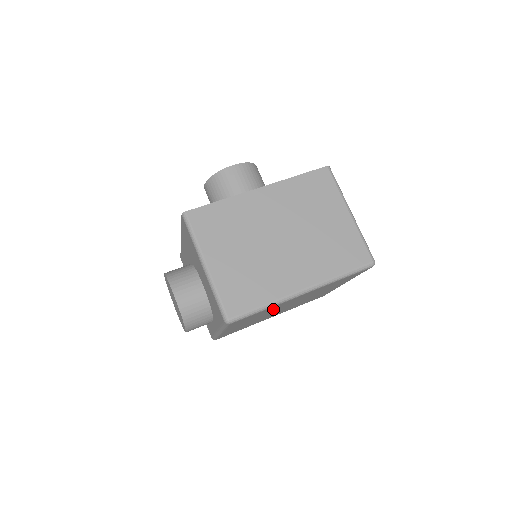
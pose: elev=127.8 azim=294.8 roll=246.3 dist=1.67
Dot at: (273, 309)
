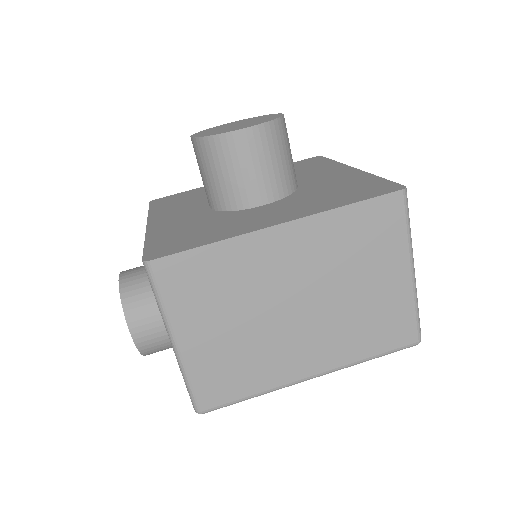
Dot at: occluded
